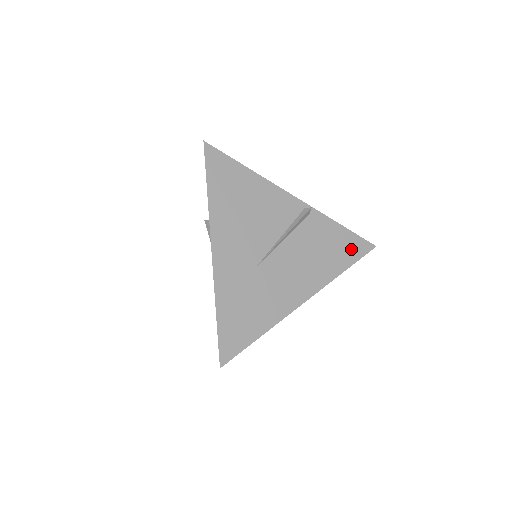
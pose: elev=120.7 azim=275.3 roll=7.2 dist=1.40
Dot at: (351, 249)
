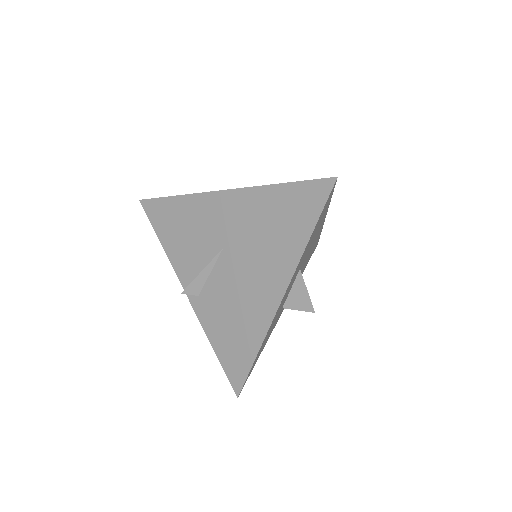
Dot at: occluded
